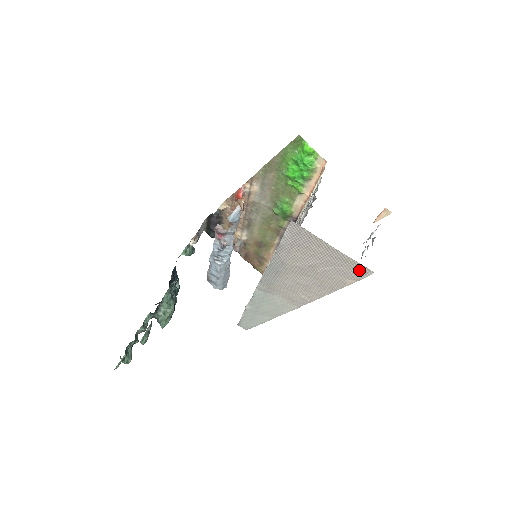
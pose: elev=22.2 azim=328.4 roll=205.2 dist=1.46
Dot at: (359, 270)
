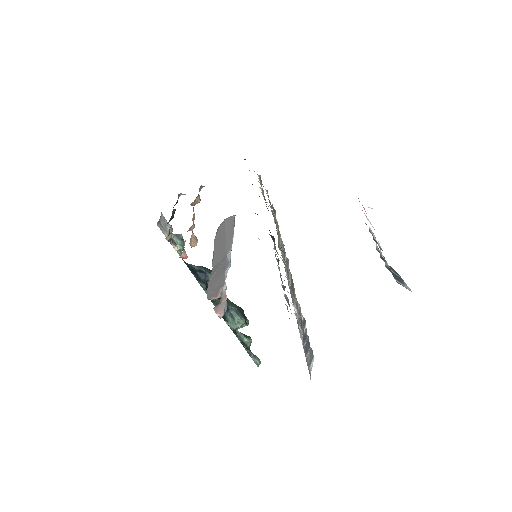
Dot at: occluded
